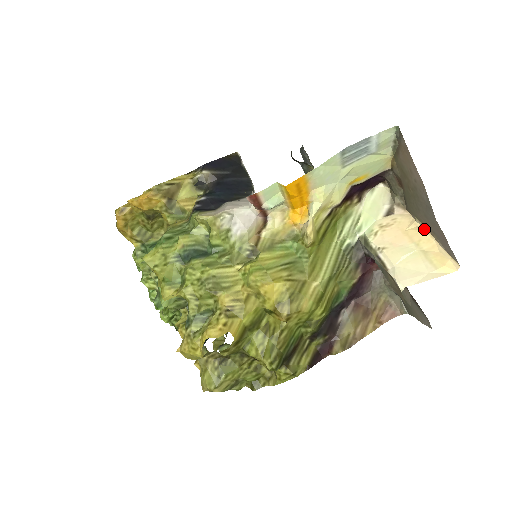
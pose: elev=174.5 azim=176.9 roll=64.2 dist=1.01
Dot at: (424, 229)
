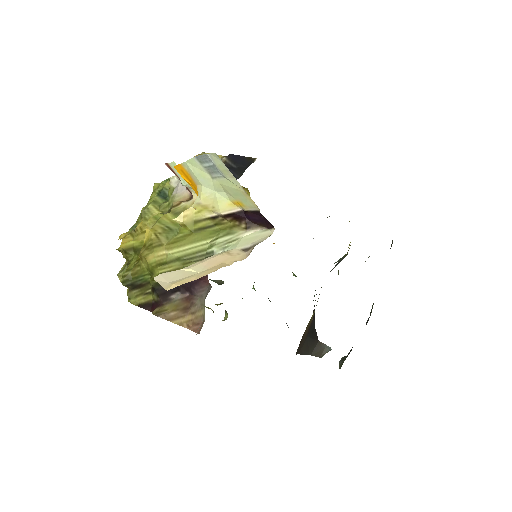
Dot at: occluded
